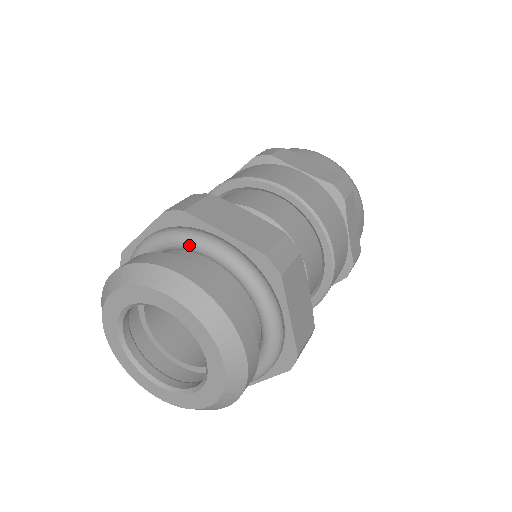
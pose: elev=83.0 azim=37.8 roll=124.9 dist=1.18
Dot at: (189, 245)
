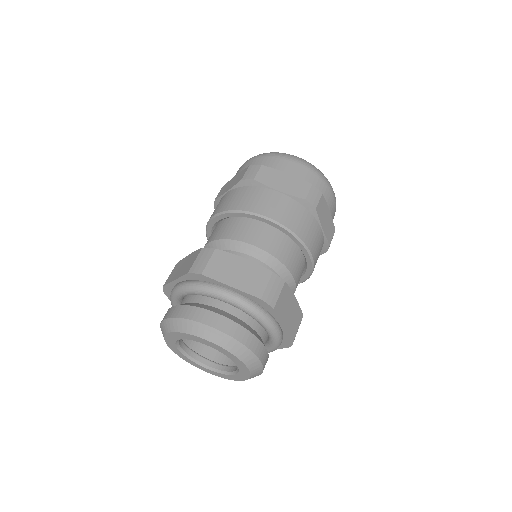
Dot at: (210, 296)
